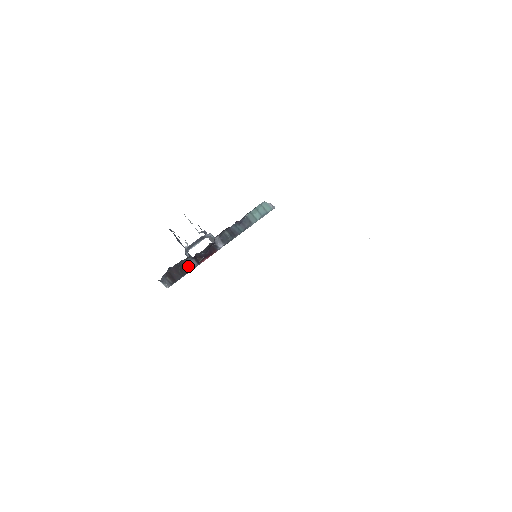
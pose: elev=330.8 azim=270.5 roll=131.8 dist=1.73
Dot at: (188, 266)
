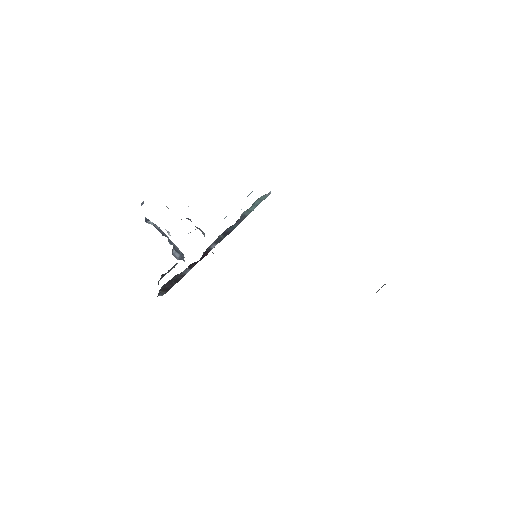
Dot at: (181, 275)
